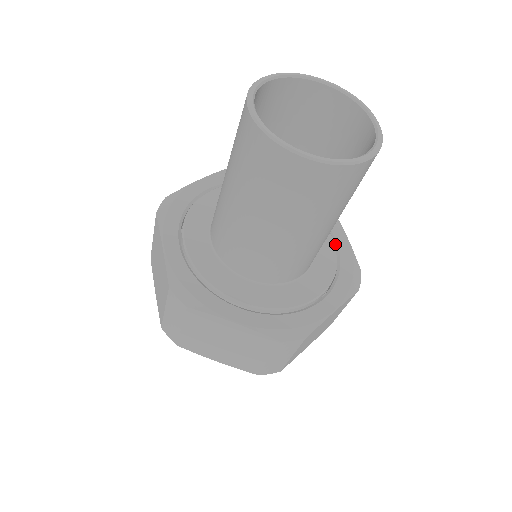
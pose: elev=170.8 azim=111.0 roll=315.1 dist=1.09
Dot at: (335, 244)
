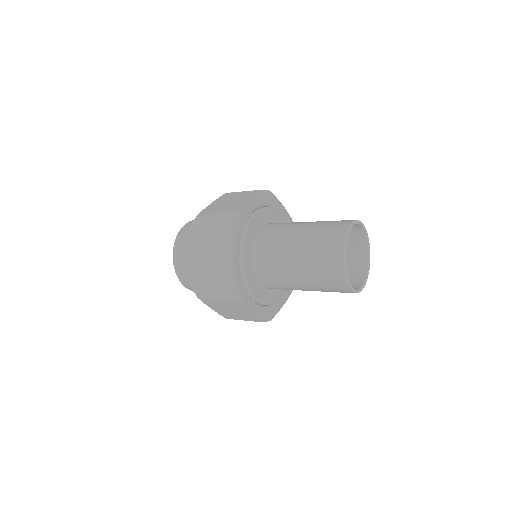
Dot at: occluded
